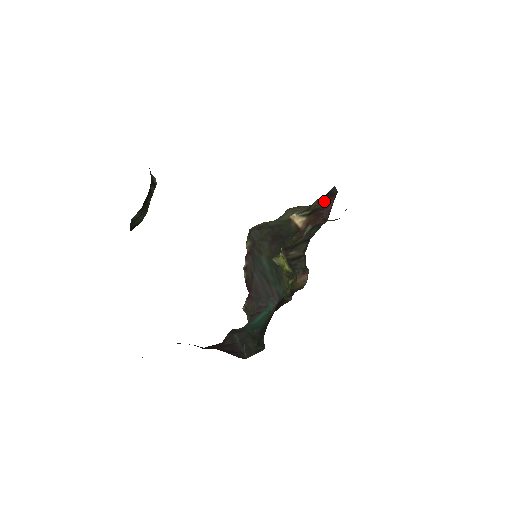
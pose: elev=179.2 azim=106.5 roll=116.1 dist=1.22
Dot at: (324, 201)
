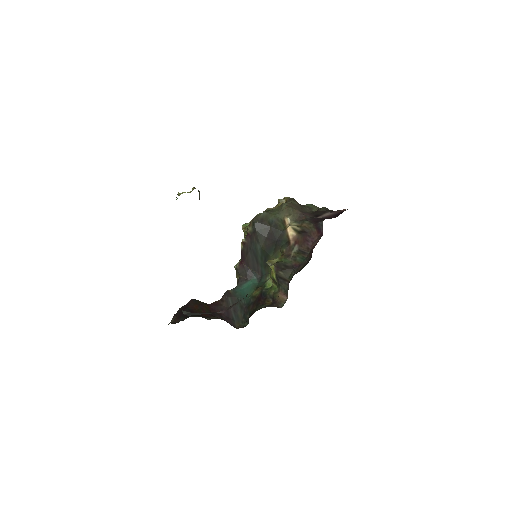
Dot at: (312, 230)
